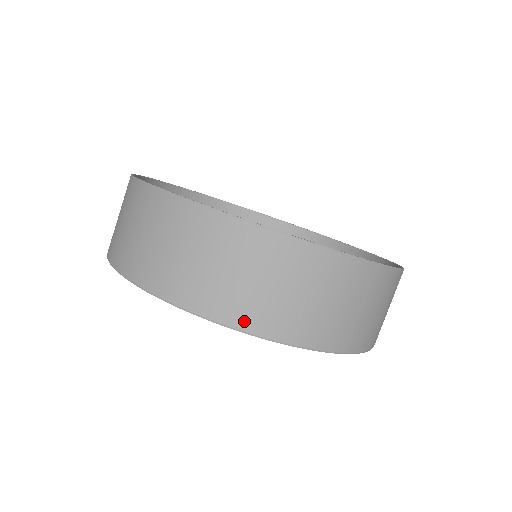
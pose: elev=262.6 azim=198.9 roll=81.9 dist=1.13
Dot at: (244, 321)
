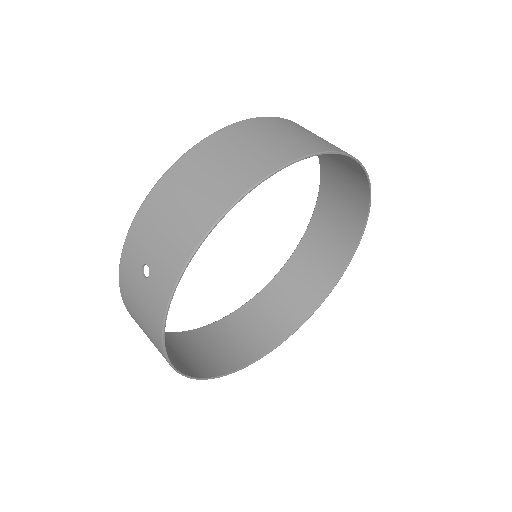
Dot at: (322, 148)
